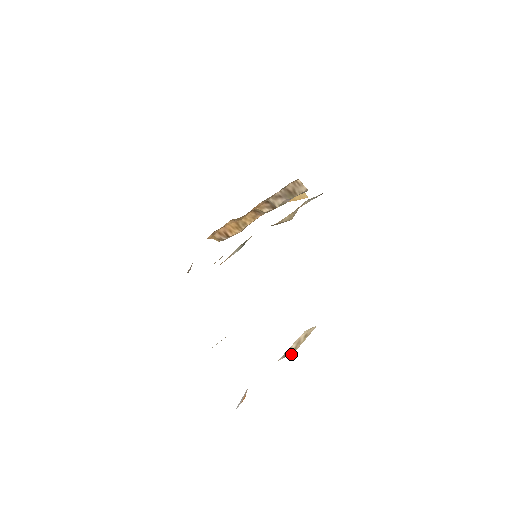
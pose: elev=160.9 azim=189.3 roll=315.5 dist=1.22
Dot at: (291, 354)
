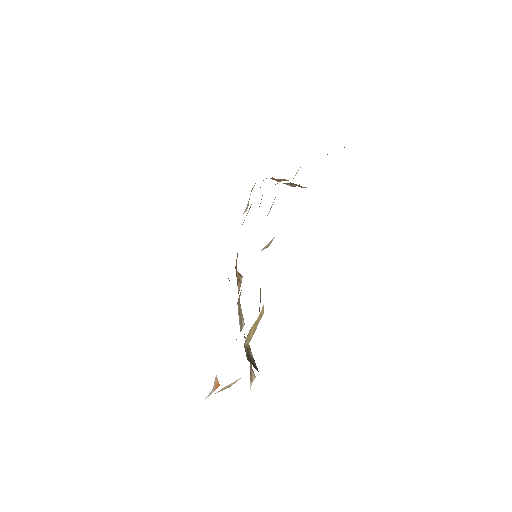
Dot at: occluded
